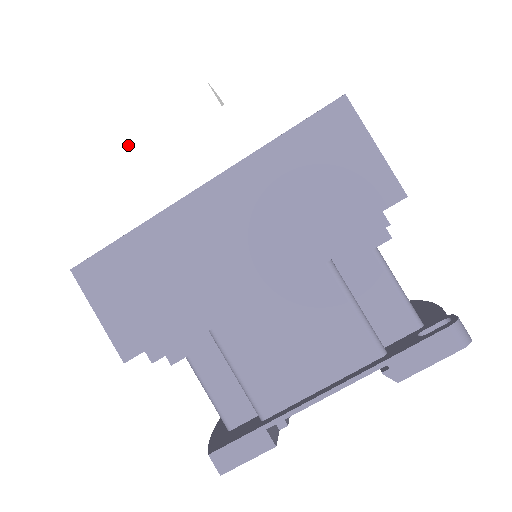
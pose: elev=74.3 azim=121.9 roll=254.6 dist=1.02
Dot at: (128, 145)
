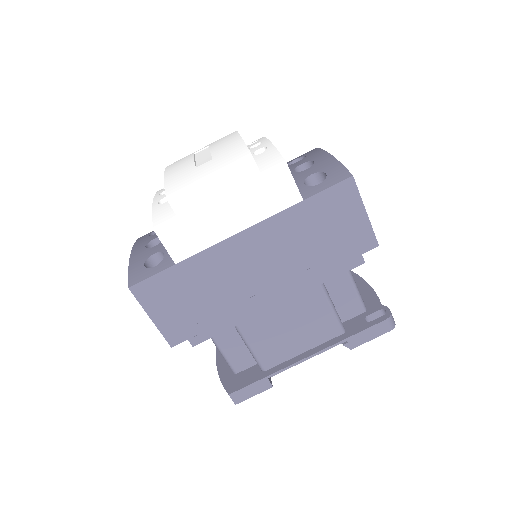
Dot at: (181, 198)
